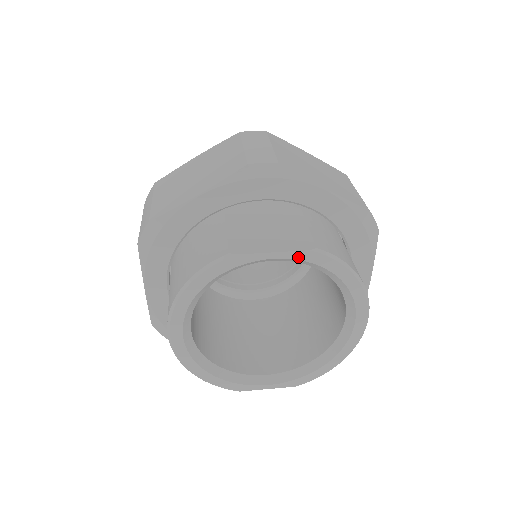
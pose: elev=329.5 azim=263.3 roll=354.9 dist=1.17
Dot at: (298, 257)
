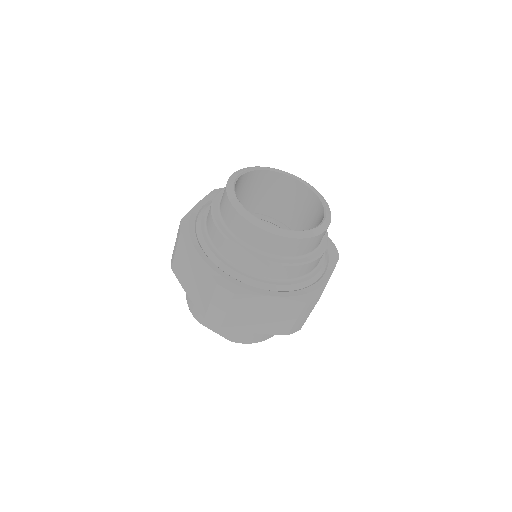
Dot at: occluded
